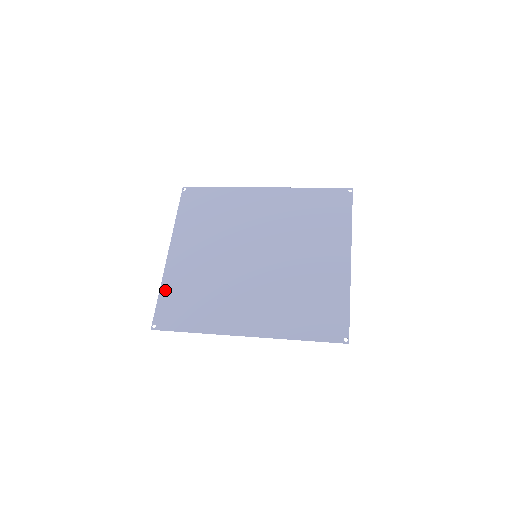
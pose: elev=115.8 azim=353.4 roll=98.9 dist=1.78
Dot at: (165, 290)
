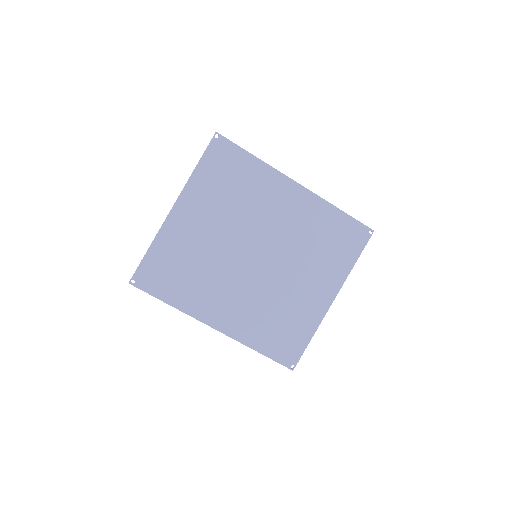
Dot at: (156, 249)
